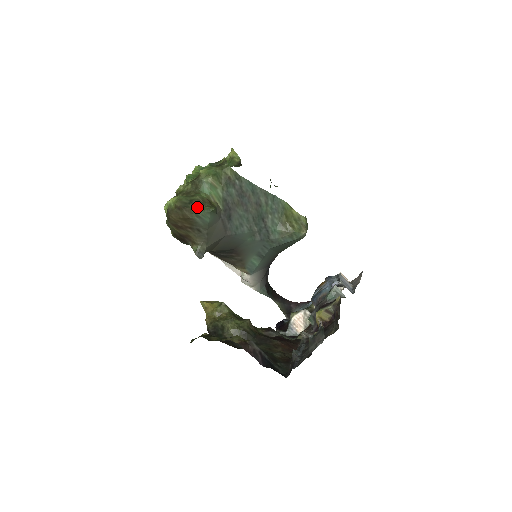
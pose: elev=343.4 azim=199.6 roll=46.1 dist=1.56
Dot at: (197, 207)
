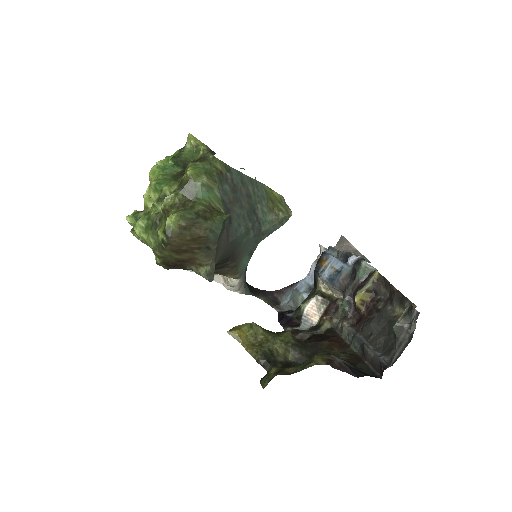
Dot at: (208, 220)
